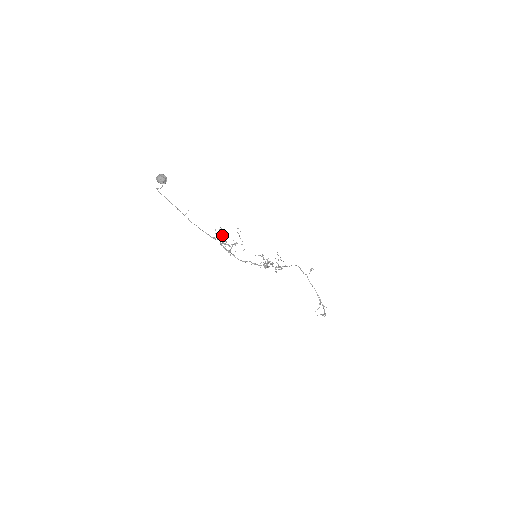
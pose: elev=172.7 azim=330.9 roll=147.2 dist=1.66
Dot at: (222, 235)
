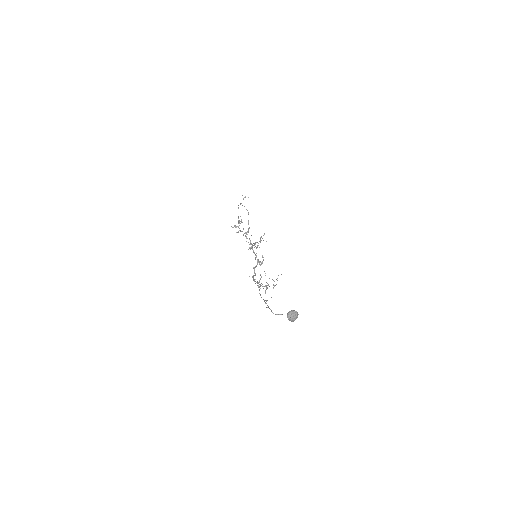
Dot at: occluded
